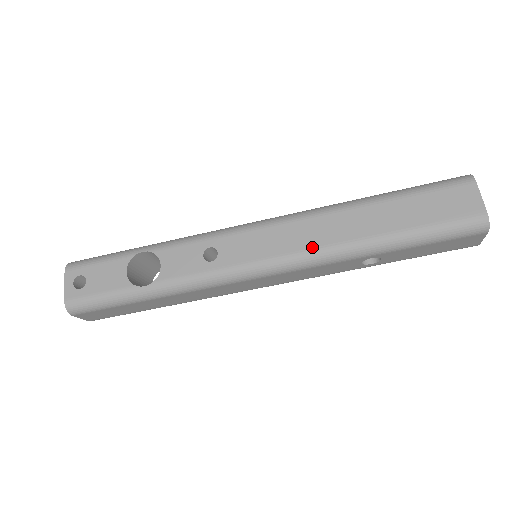
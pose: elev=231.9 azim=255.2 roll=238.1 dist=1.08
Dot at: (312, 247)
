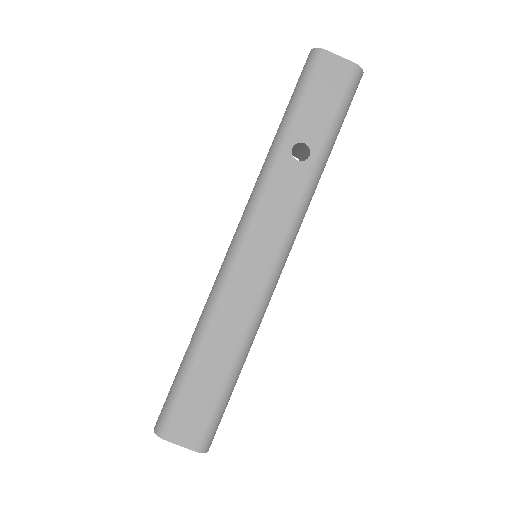
Dot at: (252, 191)
